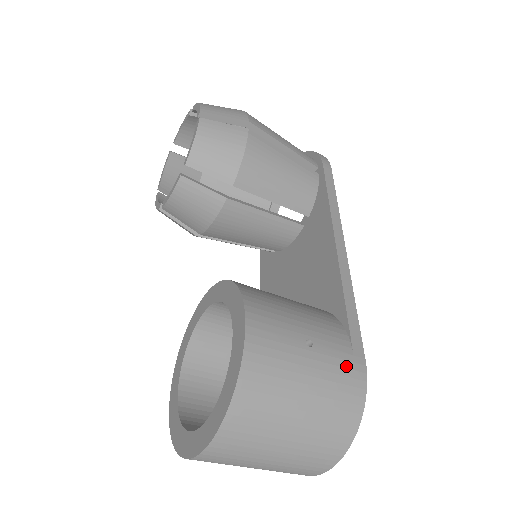
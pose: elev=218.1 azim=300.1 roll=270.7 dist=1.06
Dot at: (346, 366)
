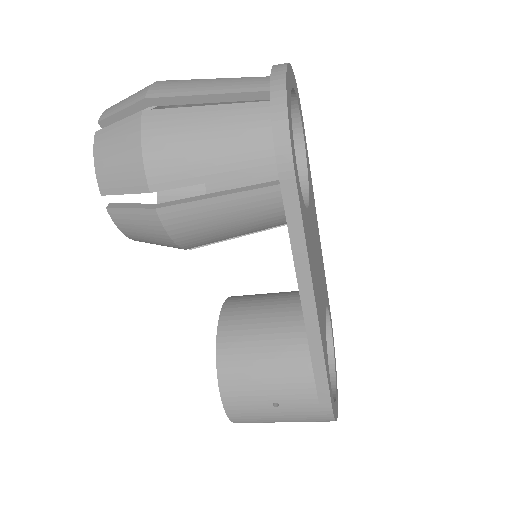
Dot at: (311, 411)
